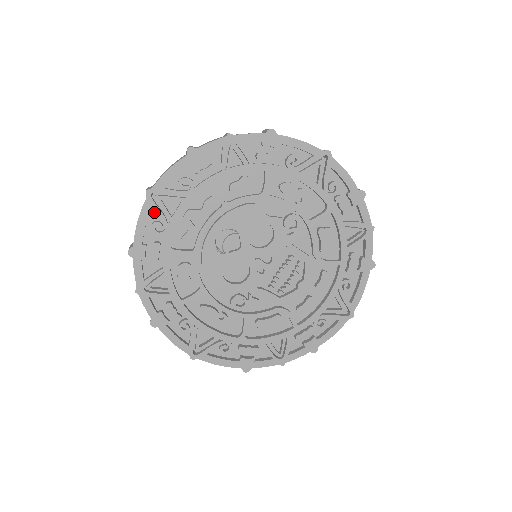
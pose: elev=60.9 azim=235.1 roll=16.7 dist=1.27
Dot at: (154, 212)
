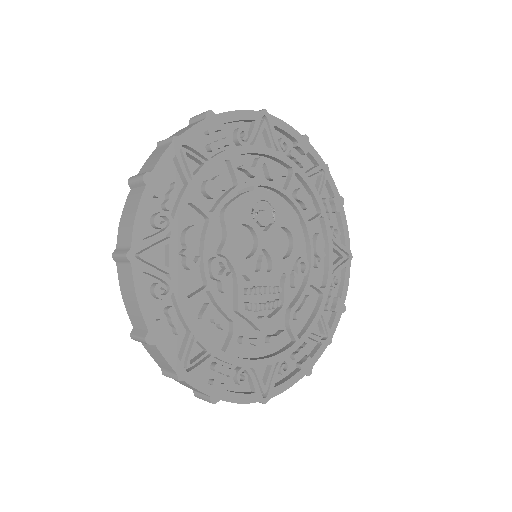
Dot at: (248, 126)
